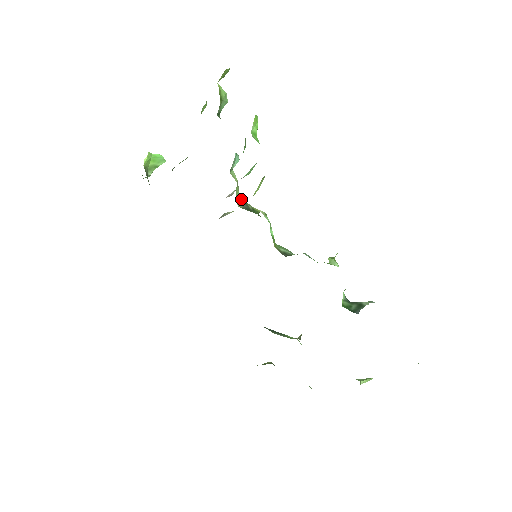
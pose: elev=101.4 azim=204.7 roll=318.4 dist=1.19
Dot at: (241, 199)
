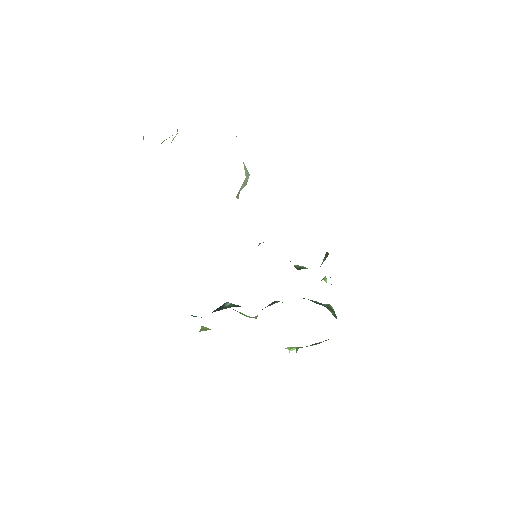
Dot at: occluded
